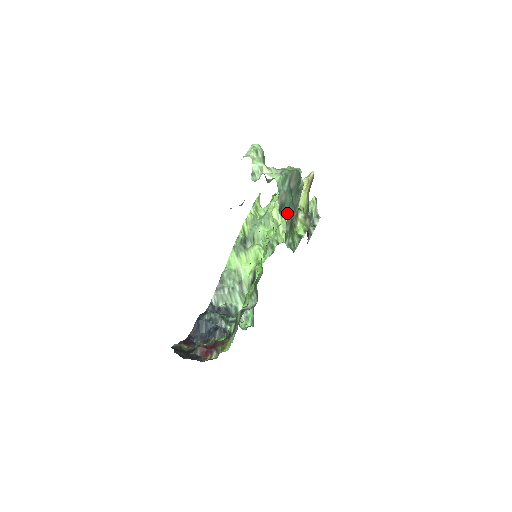
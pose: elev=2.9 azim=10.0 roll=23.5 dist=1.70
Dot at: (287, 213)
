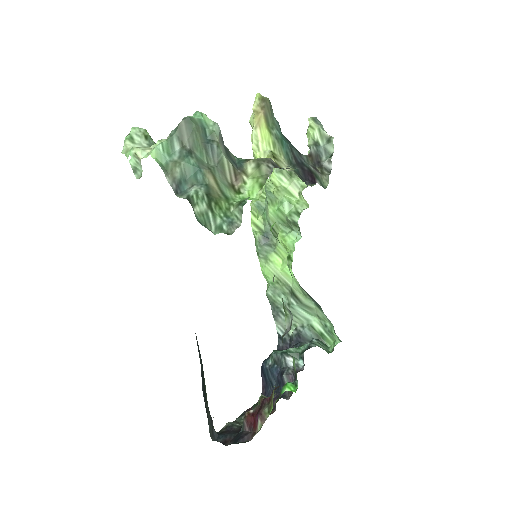
Dot at: (193, 187)
